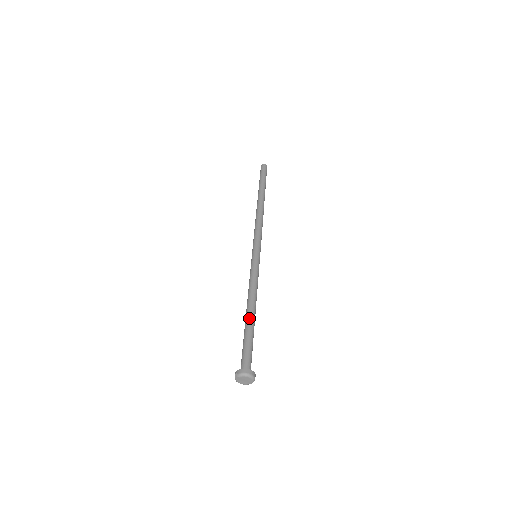
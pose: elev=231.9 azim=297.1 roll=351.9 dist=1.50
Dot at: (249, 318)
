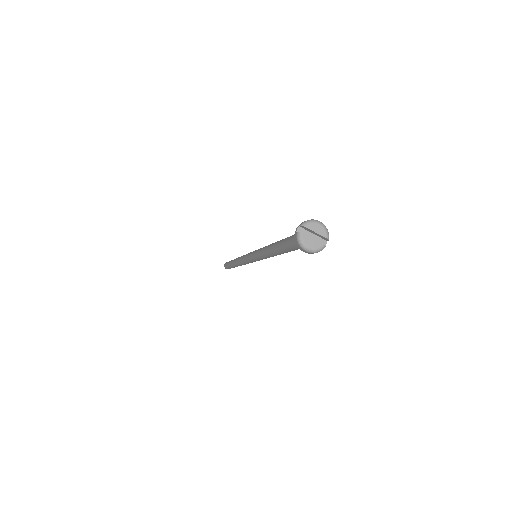
Dot at: occluded
